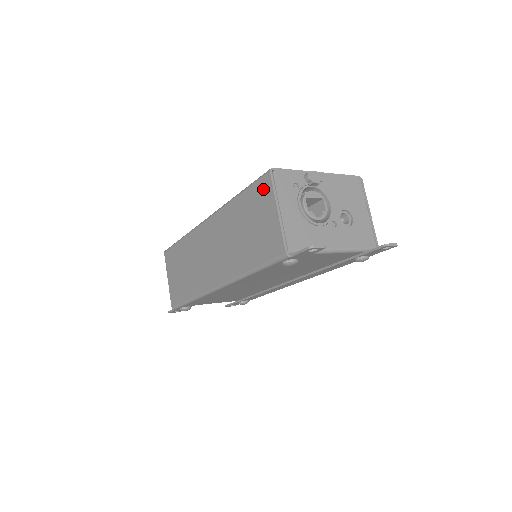
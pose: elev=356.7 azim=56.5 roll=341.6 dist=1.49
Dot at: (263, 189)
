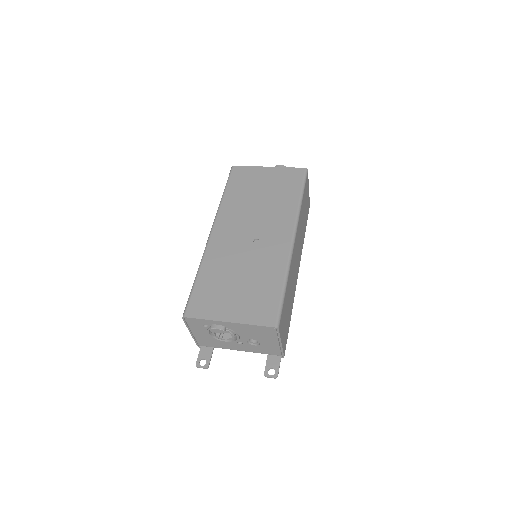
Dot at: occluded
